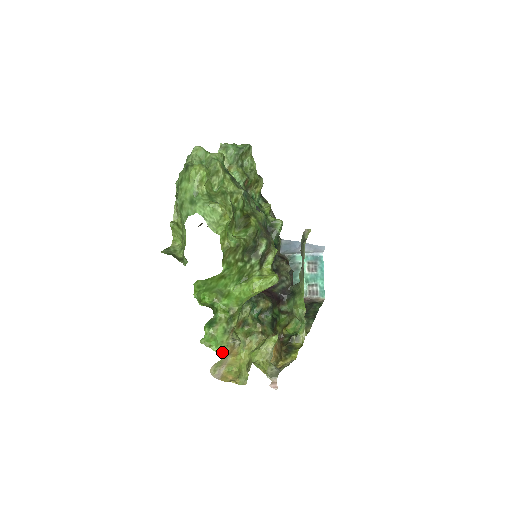
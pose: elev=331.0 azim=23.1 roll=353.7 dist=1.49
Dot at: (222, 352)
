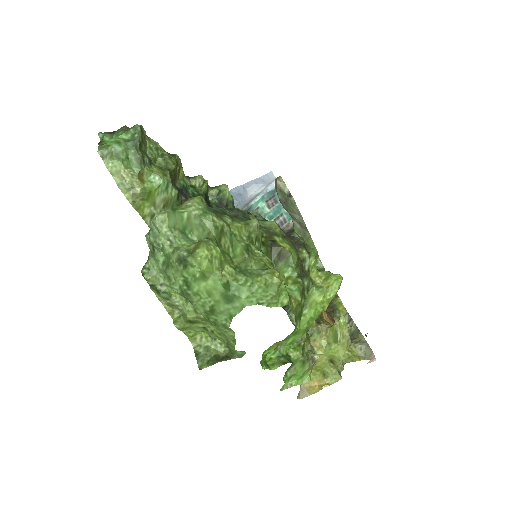
Dot at: (307, 378)
